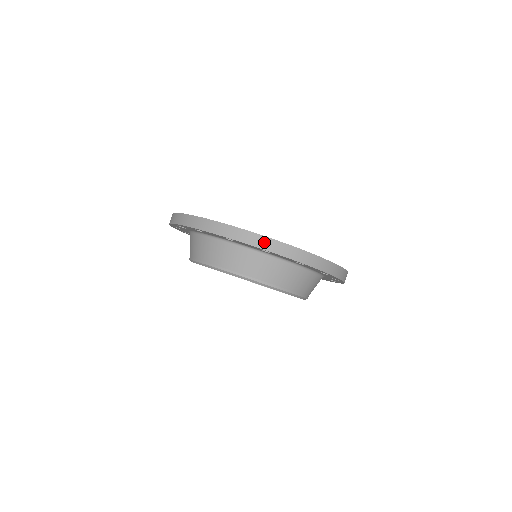
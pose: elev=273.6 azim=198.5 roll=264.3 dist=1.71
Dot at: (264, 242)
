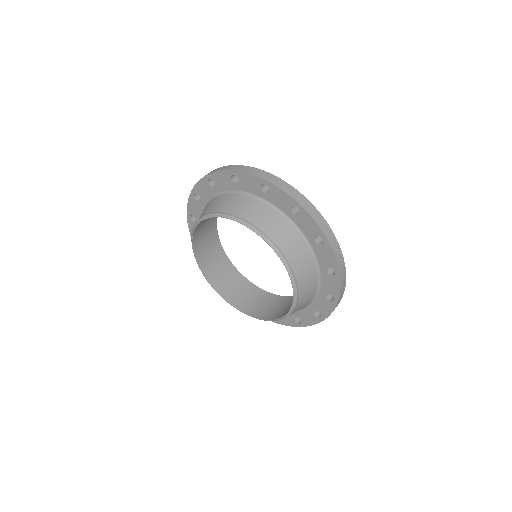
Dot at: (265, 175)
